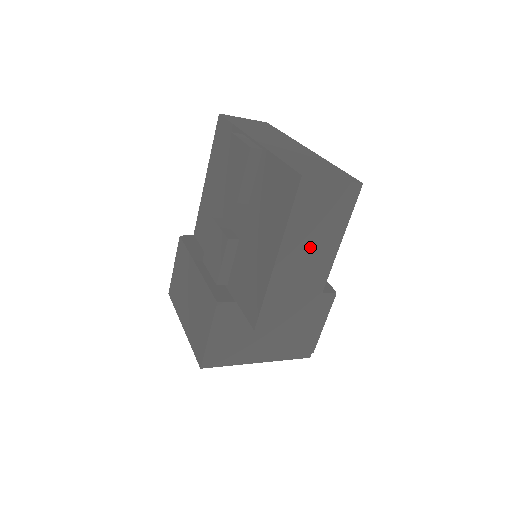
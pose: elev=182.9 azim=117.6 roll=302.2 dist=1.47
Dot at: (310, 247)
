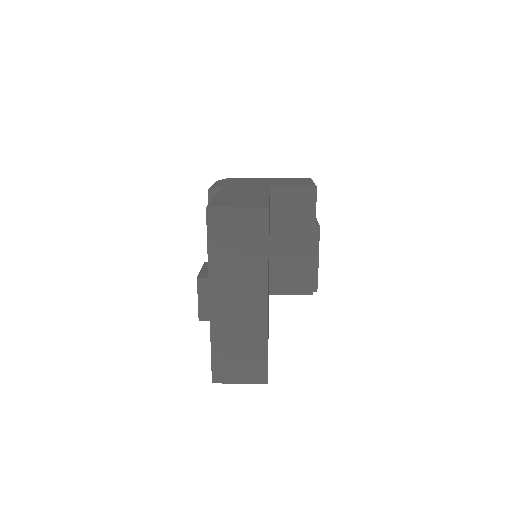
Dot at: occluded
